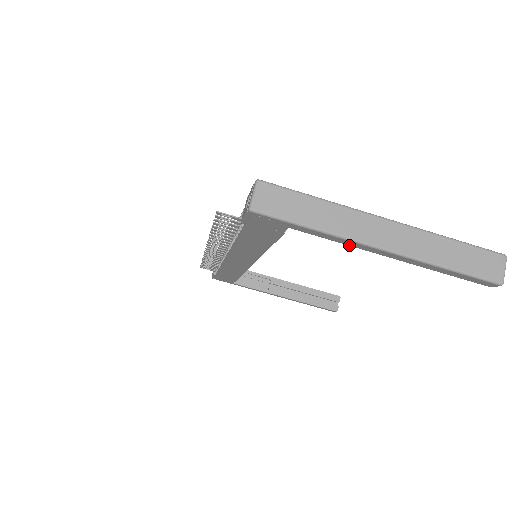
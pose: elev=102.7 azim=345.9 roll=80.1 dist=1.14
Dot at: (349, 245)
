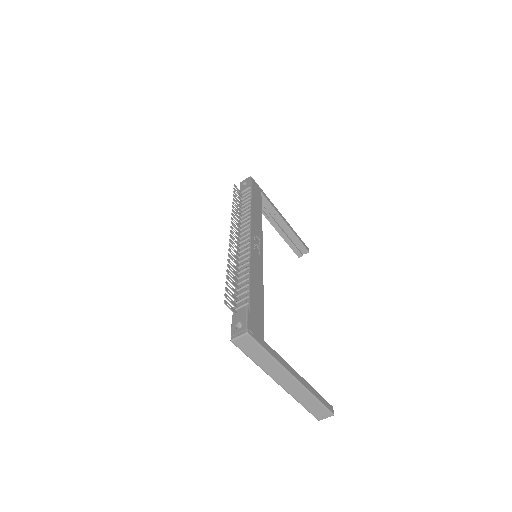
Dot at: occluded
